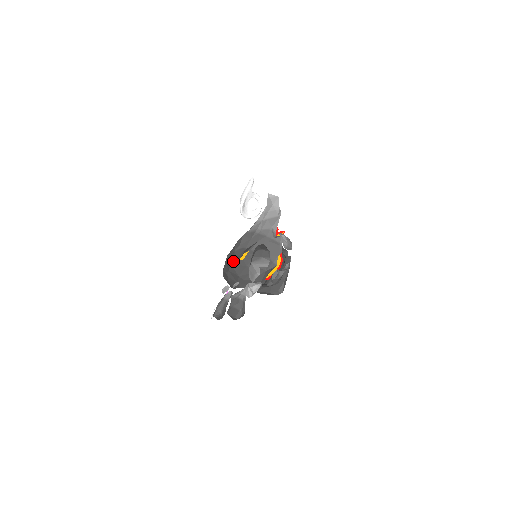
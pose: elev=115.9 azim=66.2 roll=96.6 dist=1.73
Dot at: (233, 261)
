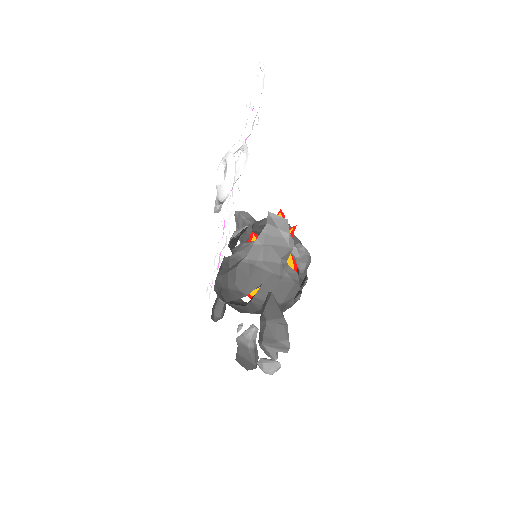
Dot at: (229, 301)
